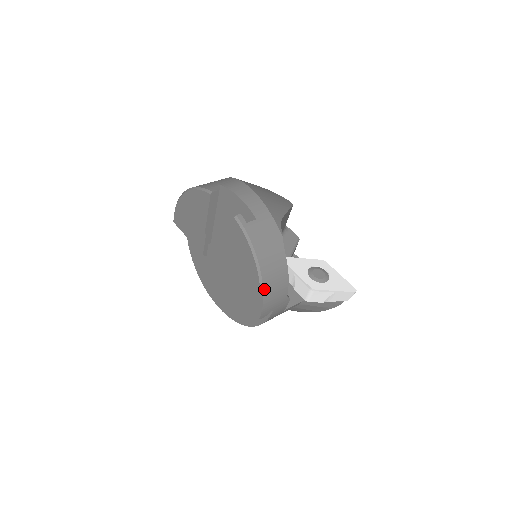
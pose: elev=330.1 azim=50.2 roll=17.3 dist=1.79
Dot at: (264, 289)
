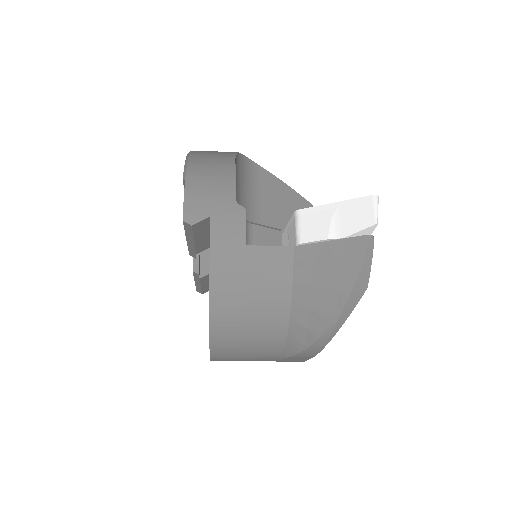
Dot at: (188, 173)
